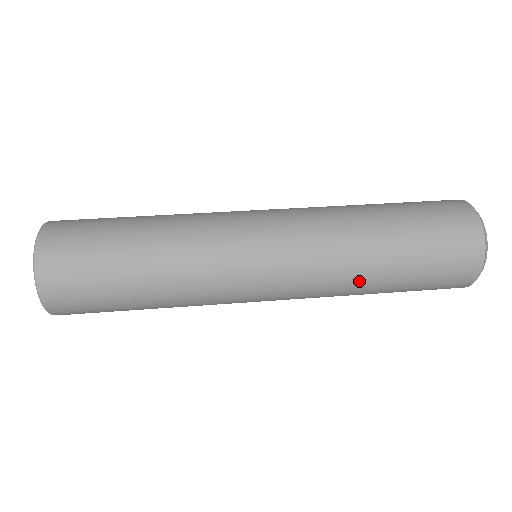
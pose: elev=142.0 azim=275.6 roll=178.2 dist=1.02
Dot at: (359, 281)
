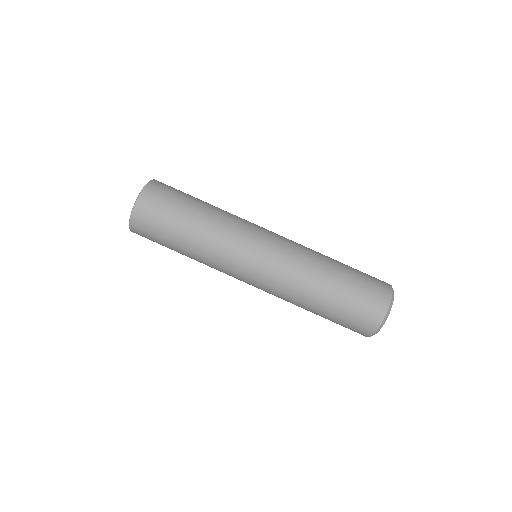
Dot at: occluded
